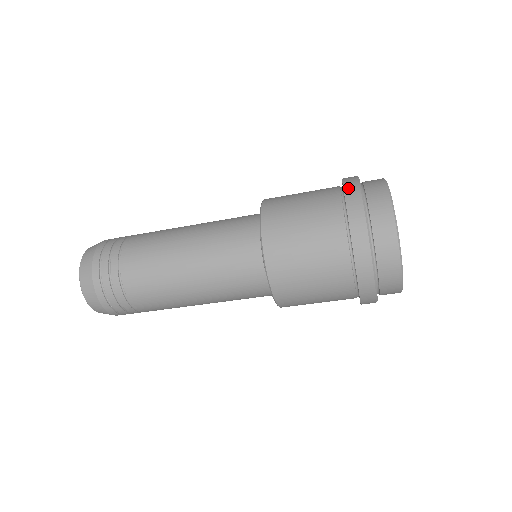
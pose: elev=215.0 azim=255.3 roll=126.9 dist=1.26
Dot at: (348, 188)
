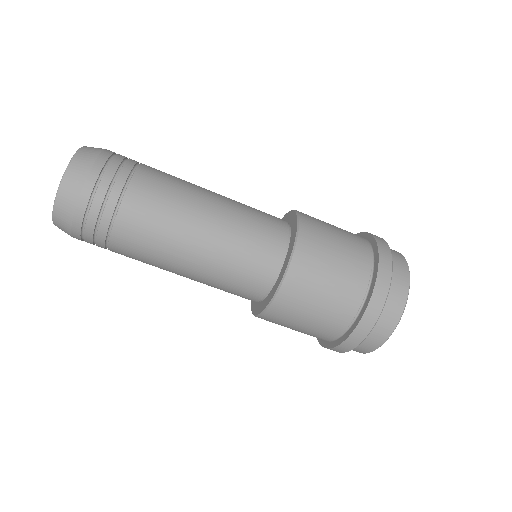
Dot at: (377, 238)
